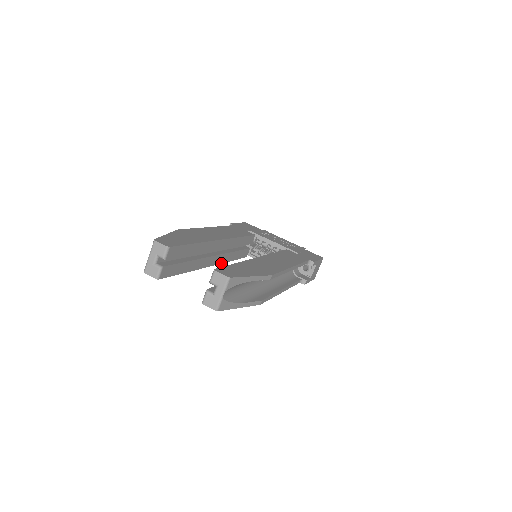
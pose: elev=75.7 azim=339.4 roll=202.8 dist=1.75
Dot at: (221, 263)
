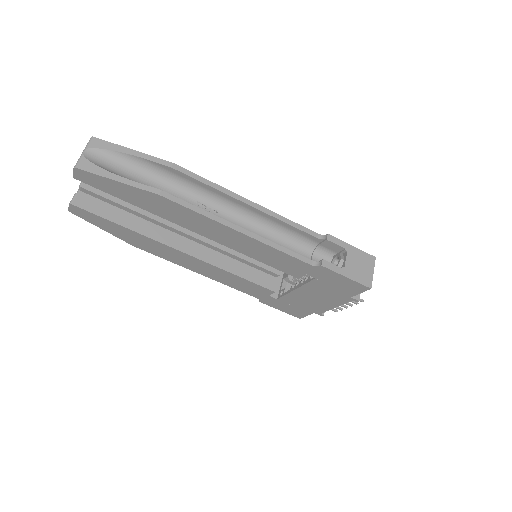
Dot at: (205, 262)
